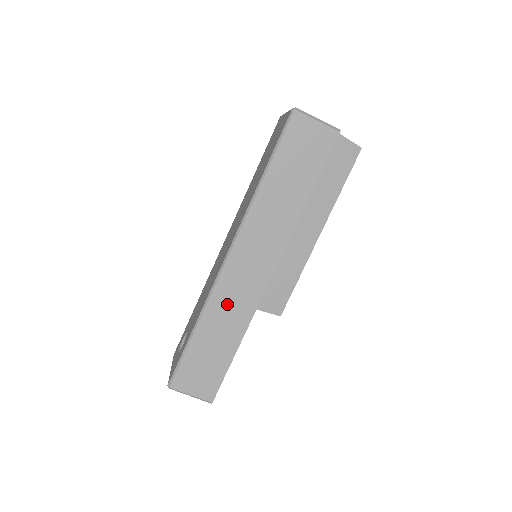
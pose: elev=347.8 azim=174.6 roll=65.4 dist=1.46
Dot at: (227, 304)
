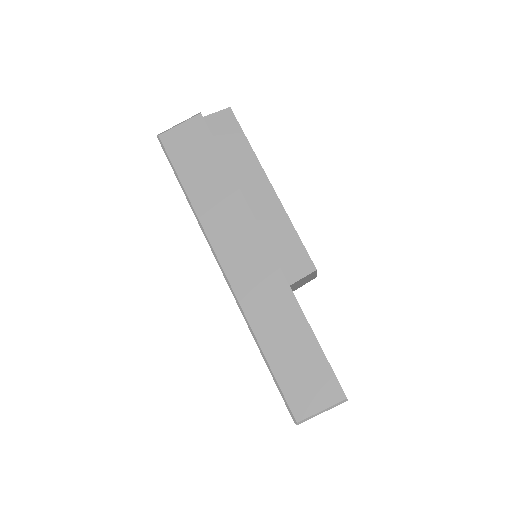
Dot at: (262, 303)
